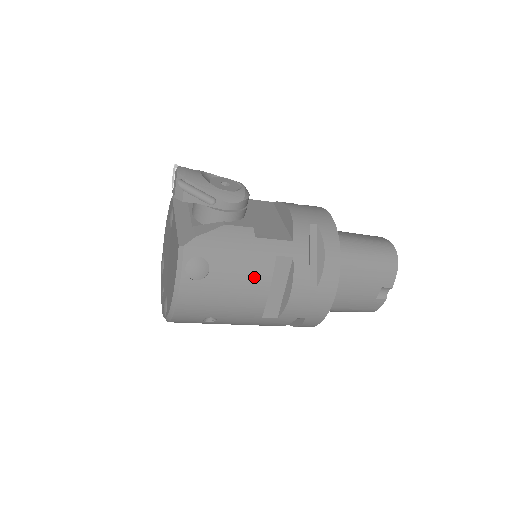
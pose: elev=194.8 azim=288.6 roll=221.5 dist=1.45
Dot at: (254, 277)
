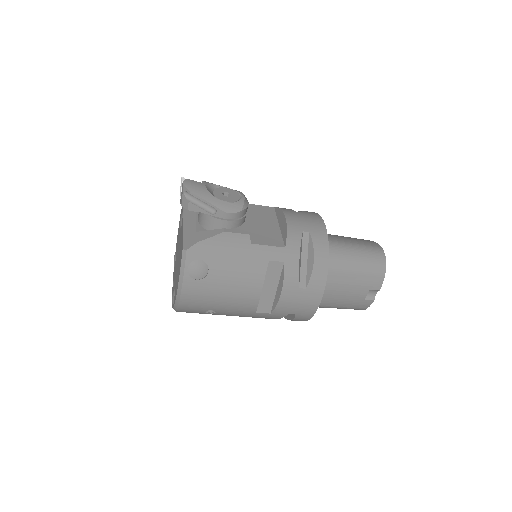
Dot at: (248, 278)
